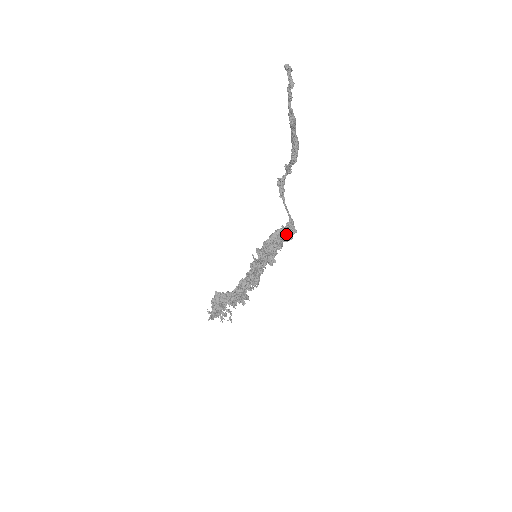
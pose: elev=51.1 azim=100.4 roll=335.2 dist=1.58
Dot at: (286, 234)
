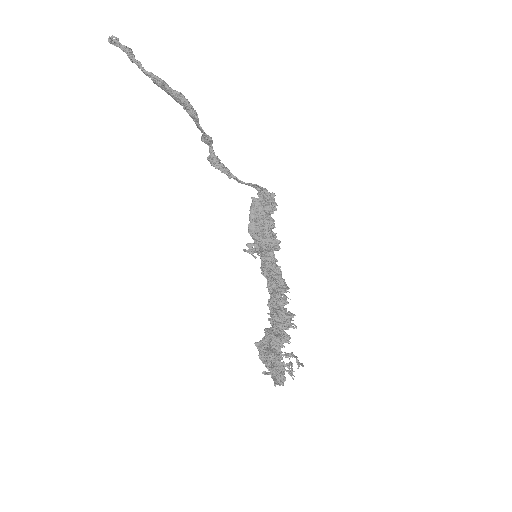
Dot at: (262, 202)
